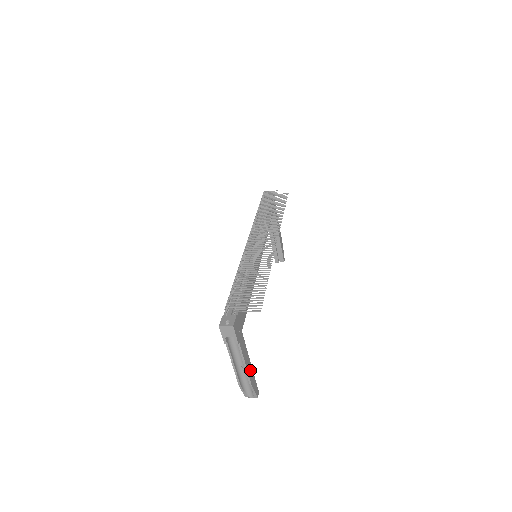
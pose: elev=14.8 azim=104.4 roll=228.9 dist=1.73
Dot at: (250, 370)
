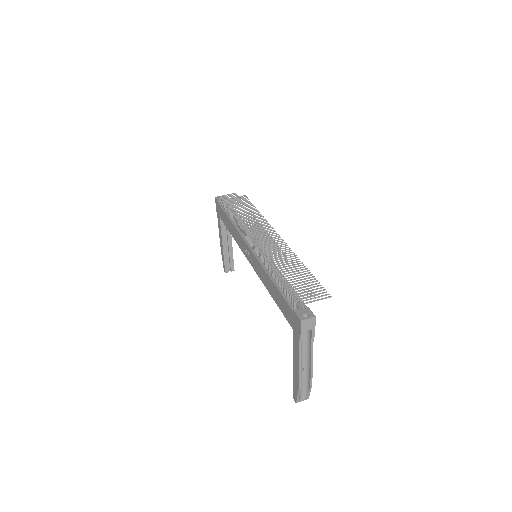
Dot at: (308, 368)
